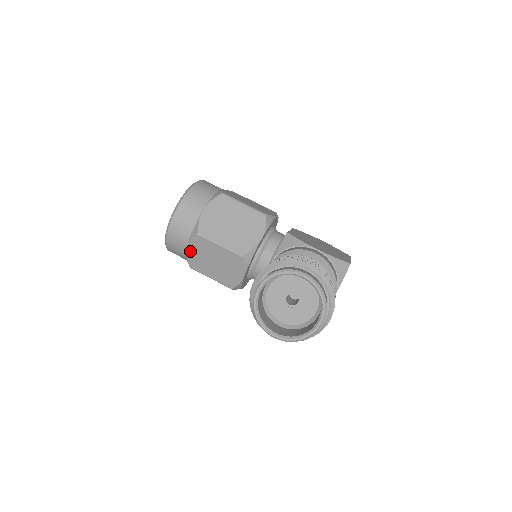
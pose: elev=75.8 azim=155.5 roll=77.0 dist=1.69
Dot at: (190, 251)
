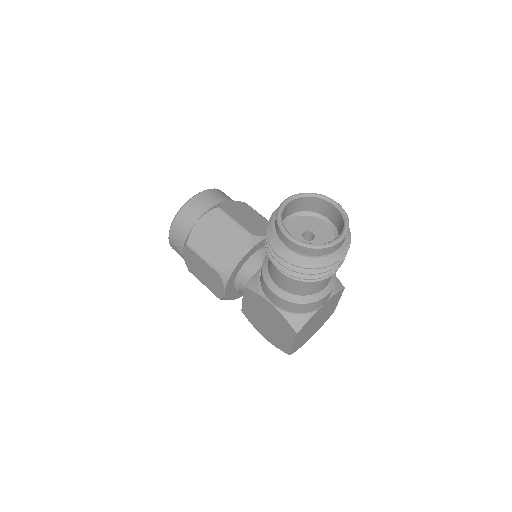
Dot at: (198, 225)
